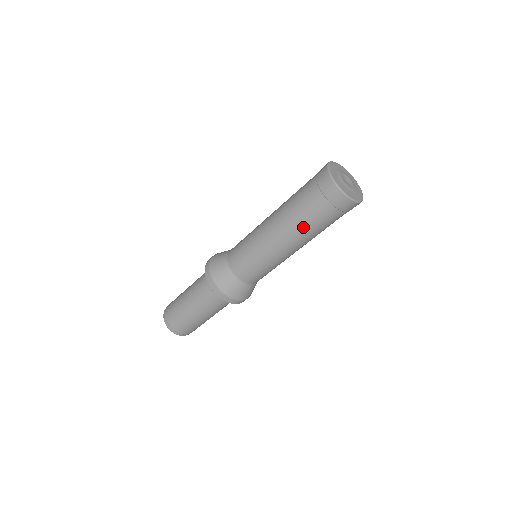
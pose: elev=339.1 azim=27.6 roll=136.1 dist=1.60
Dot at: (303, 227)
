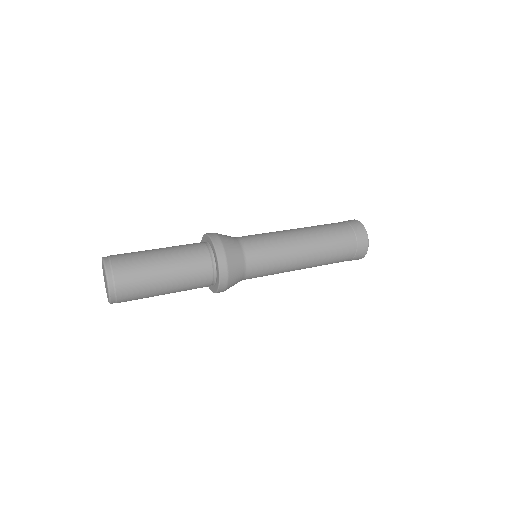
Dot at: (328, 241)
